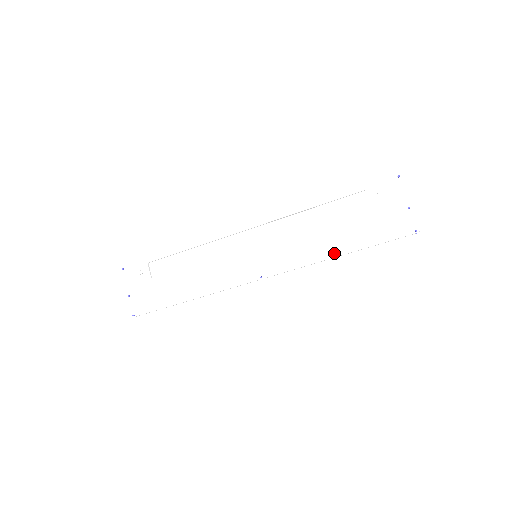
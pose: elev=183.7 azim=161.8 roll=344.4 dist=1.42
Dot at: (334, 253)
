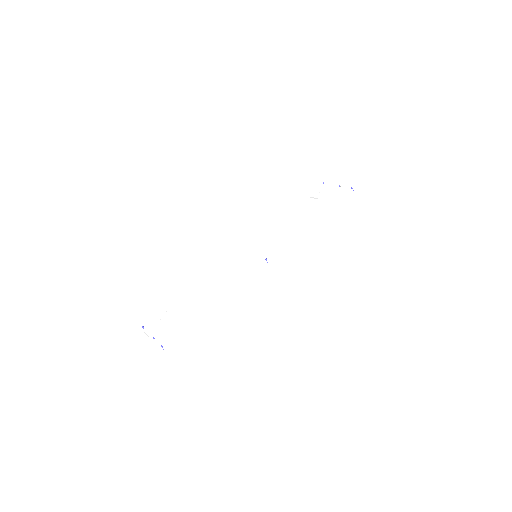
Dot at: (310, 223)
